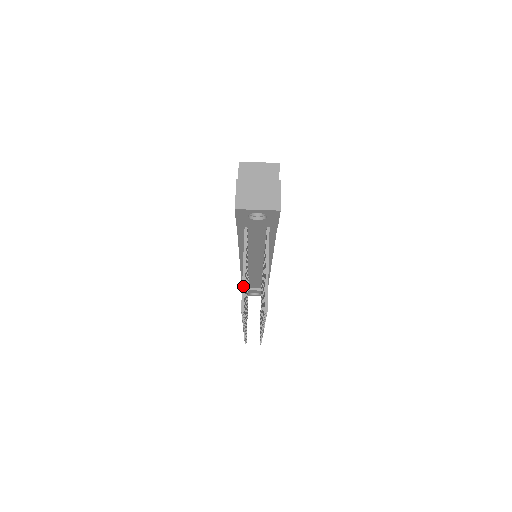
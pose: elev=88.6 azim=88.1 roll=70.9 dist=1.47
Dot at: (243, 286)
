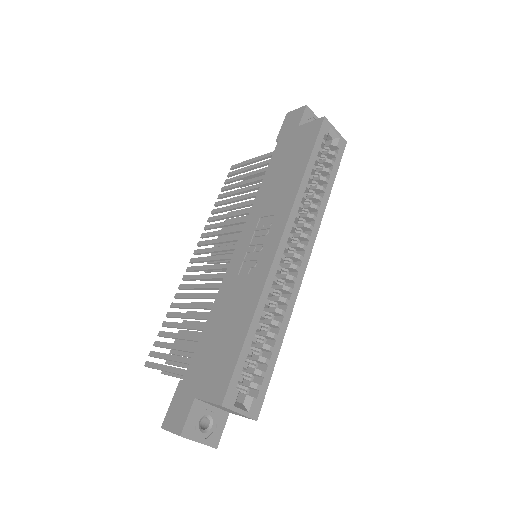
Dot at: occluded
